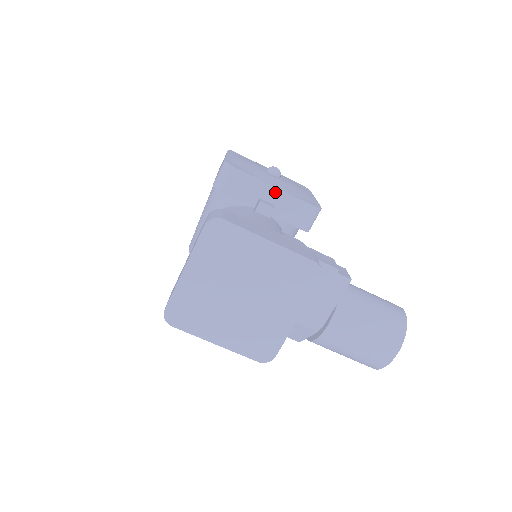
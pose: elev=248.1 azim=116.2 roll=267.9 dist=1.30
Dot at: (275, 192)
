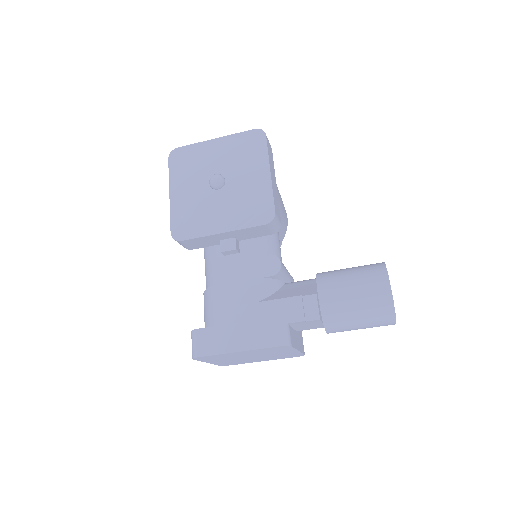
Dot at: (226, 234)
